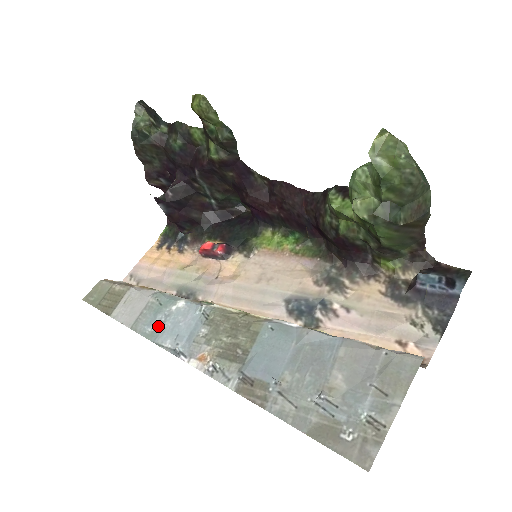
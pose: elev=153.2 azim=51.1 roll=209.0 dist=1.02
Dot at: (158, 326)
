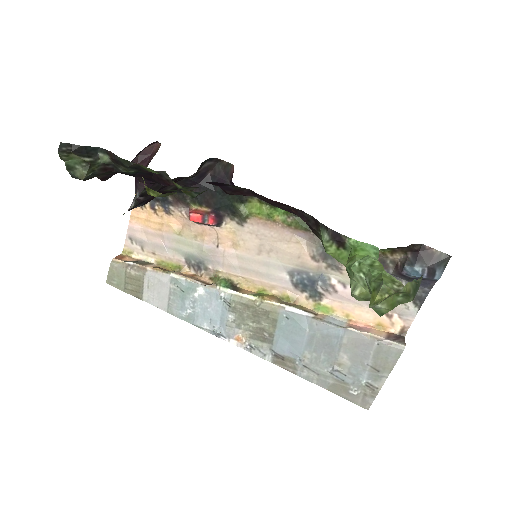
Dot at: (190, 311)
